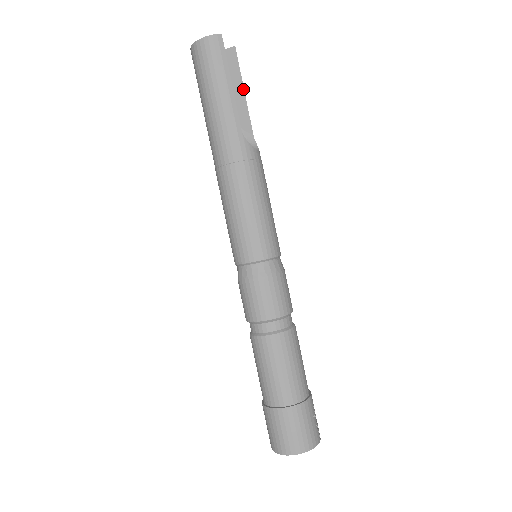
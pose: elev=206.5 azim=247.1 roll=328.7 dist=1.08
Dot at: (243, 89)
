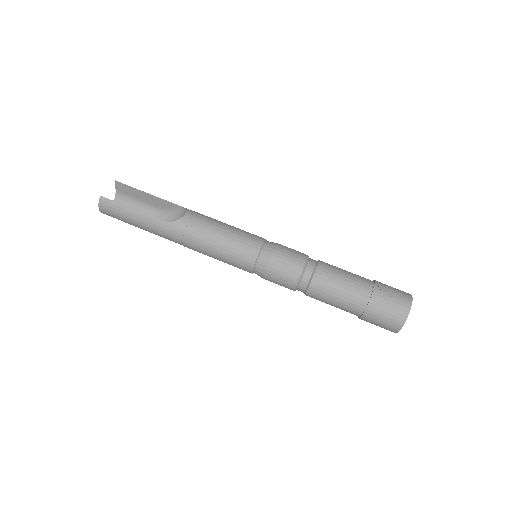
Dot at: (144, 192)
